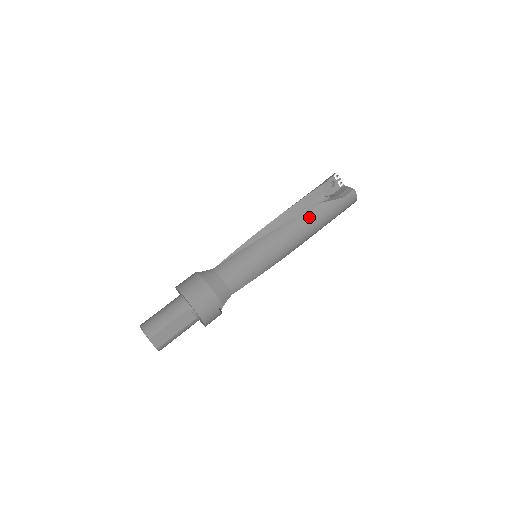
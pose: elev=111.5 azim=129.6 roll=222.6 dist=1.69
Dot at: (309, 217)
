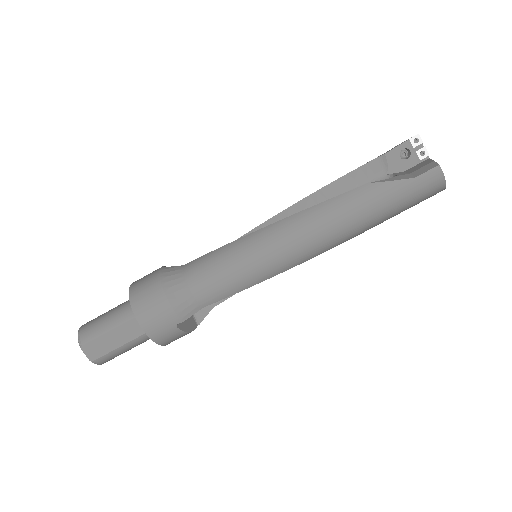
Dot at: (343, 205)
